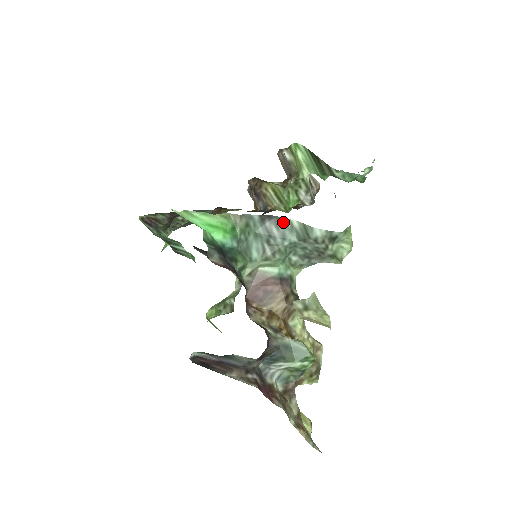
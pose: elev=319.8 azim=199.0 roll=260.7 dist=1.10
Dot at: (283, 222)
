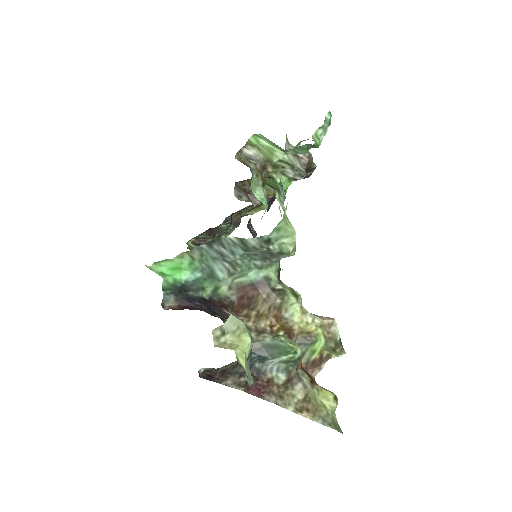
Dot at: (226, 241)
